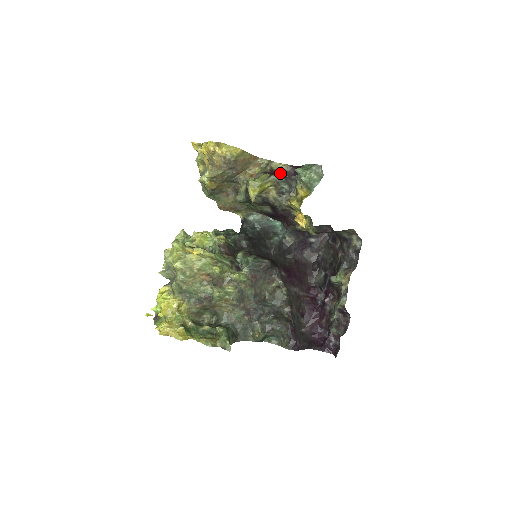
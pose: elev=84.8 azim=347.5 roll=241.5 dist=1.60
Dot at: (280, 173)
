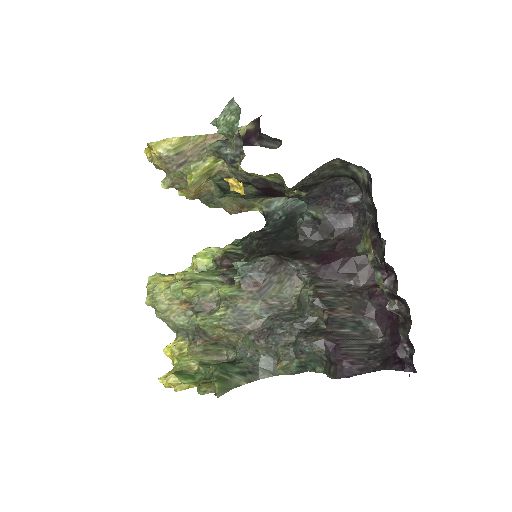
Dot at: (245, 136)
